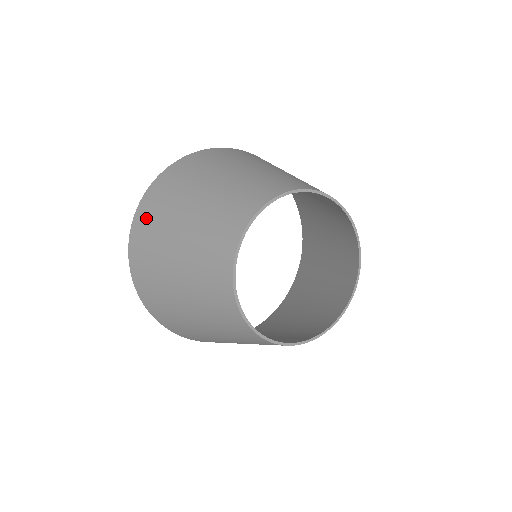
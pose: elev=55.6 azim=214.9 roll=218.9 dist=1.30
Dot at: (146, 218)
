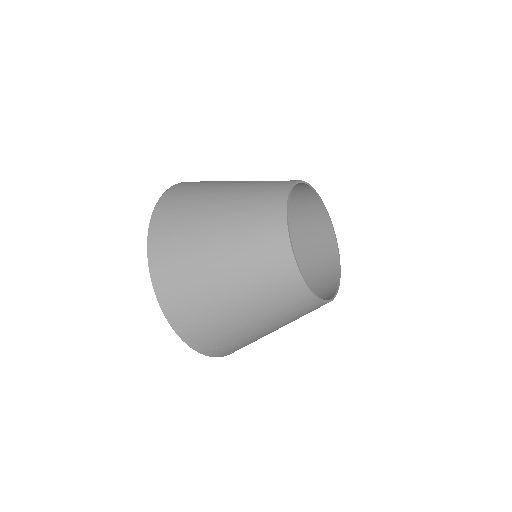
Dot at: occluded
